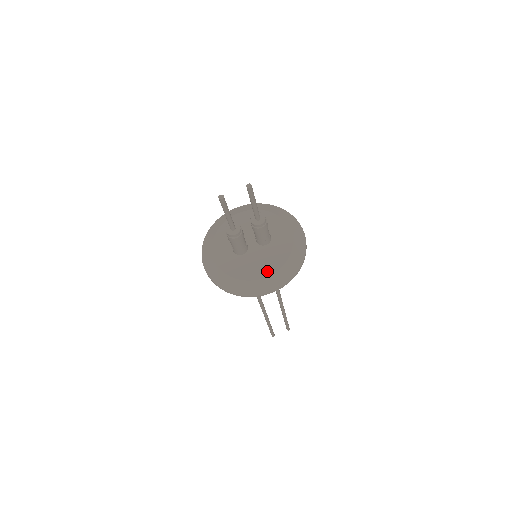
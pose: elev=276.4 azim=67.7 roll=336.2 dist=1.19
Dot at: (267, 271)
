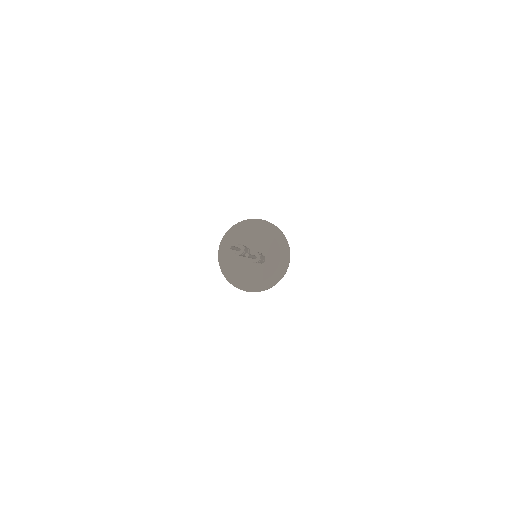
Dot at: (244, 278)
